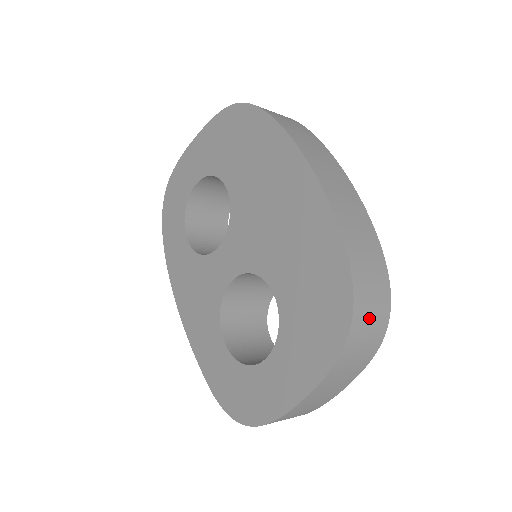
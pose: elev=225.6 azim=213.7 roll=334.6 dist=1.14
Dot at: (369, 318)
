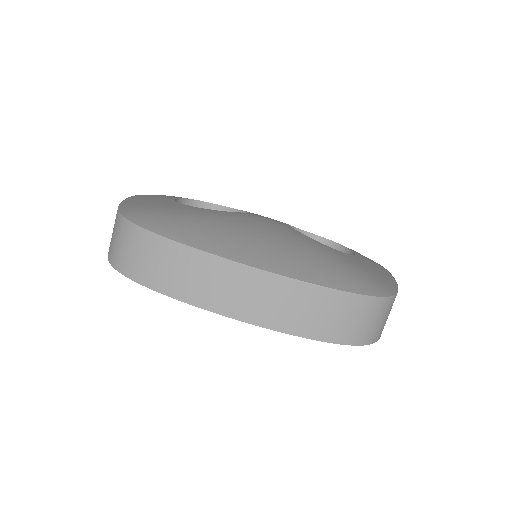
Dot at: (374, 325)
